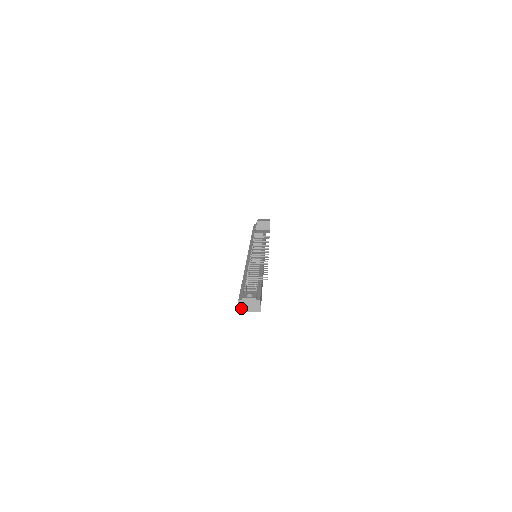
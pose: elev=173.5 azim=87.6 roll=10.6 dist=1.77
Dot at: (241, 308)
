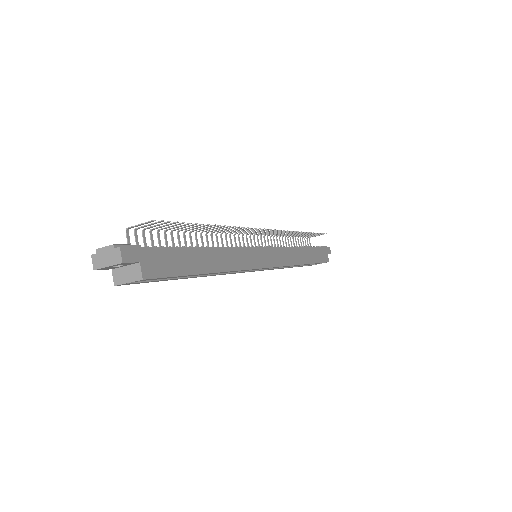
Dot at: (115, 278)
